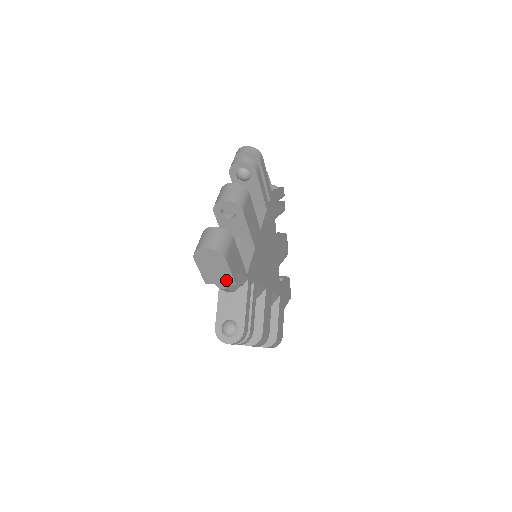
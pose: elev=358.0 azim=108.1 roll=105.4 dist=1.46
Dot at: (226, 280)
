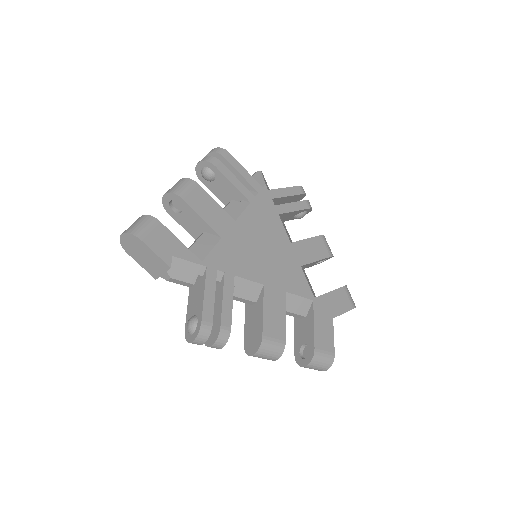
Dot at: (161, 266)
